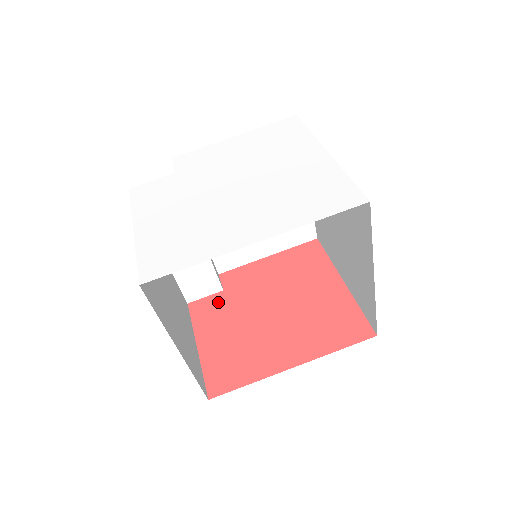
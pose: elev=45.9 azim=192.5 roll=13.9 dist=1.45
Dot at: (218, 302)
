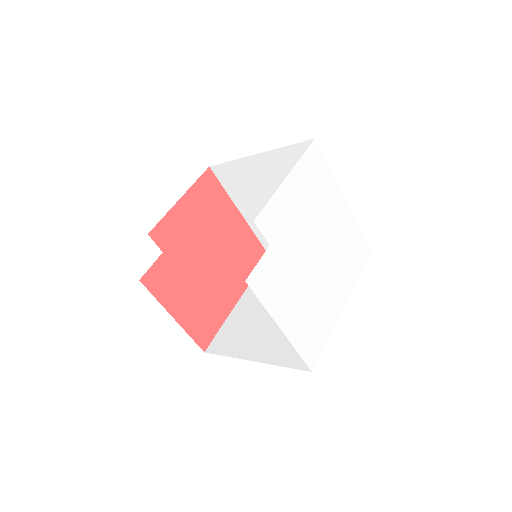
Dot at: (166, 268)
